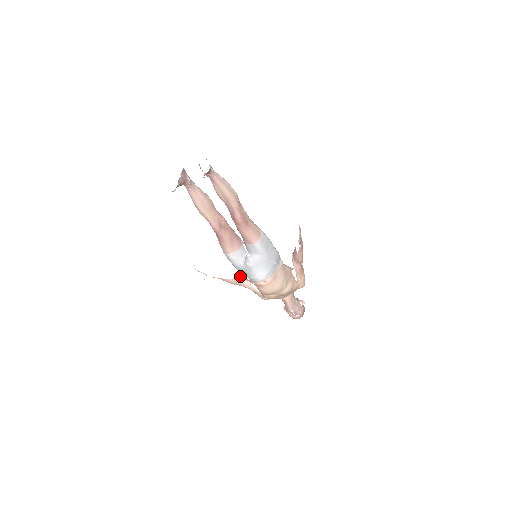
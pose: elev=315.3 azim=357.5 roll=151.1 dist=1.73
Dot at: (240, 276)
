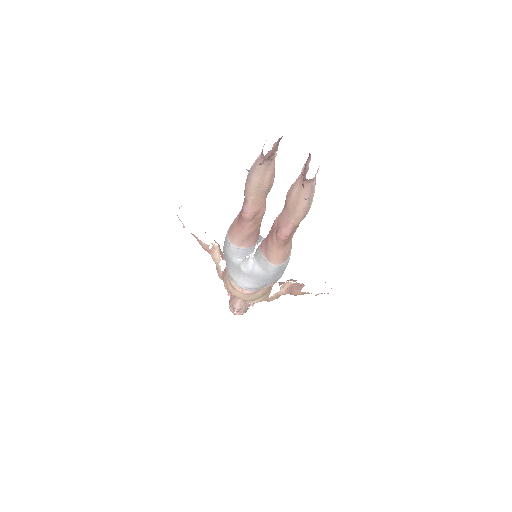
Dot at: (217, 246)
